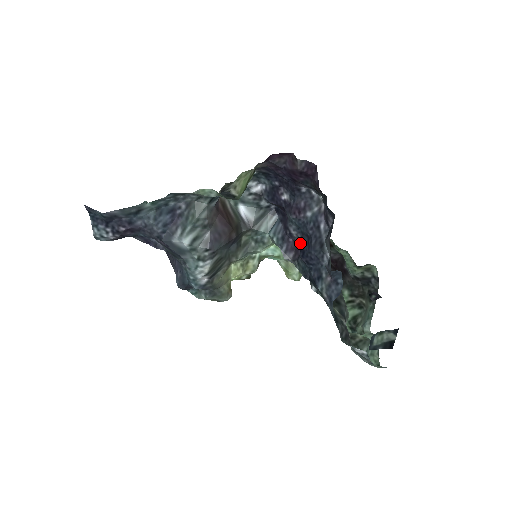
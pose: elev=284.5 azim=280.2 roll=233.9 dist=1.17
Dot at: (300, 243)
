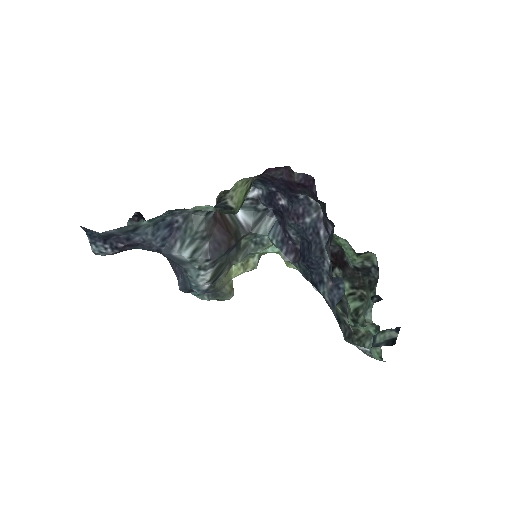
Dot at: (300, 247)
